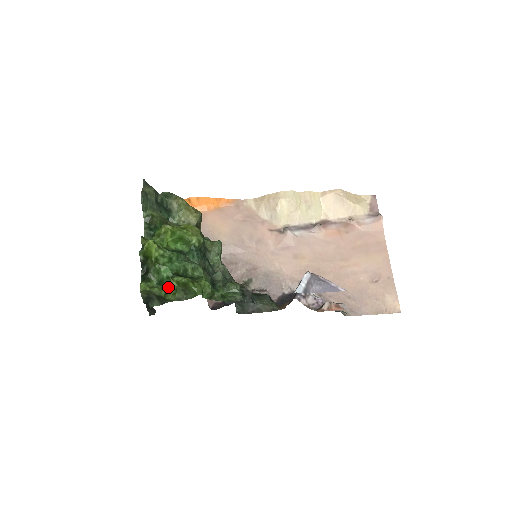
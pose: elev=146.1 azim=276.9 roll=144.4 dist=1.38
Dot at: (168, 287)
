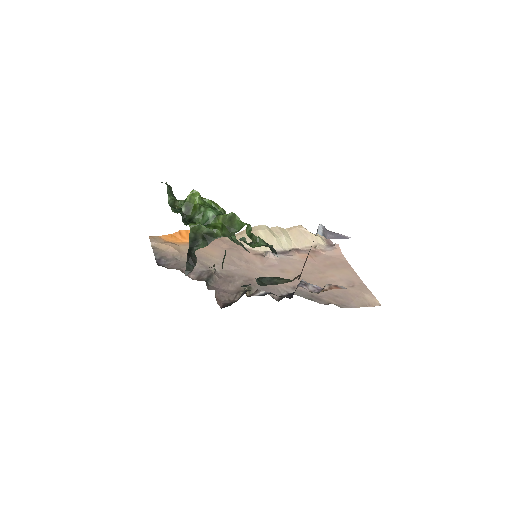
Dot at: (215, 224)
